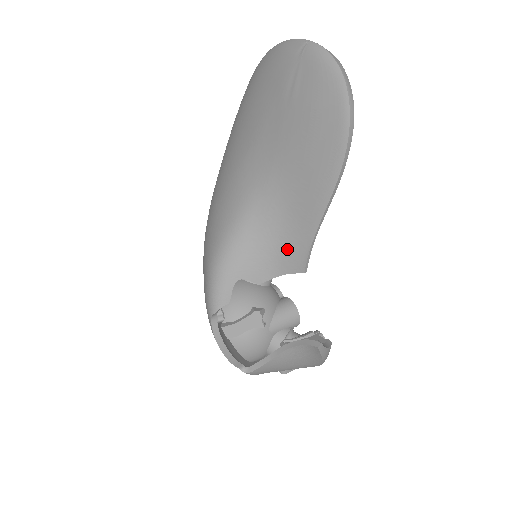
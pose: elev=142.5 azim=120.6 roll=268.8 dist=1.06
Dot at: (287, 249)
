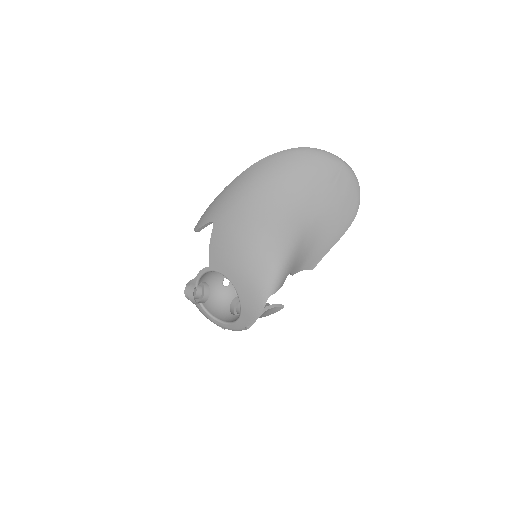
Dot at: (312, 258)
